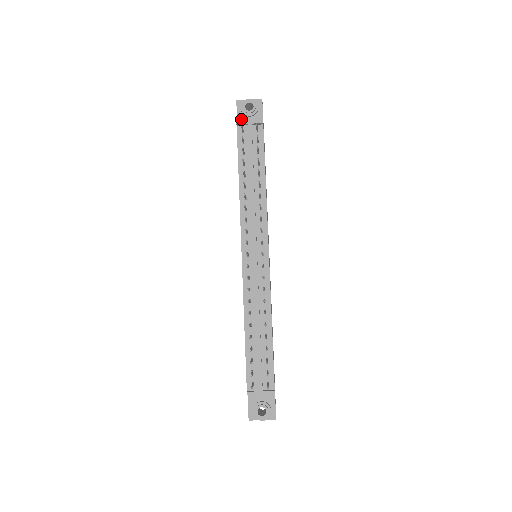
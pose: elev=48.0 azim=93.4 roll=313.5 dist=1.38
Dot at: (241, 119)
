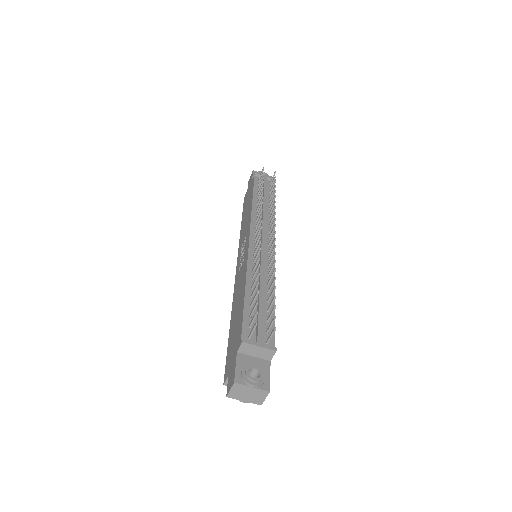
Dot at: occluded
